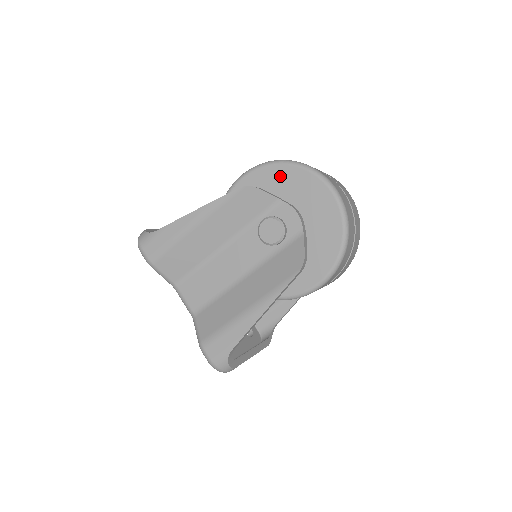
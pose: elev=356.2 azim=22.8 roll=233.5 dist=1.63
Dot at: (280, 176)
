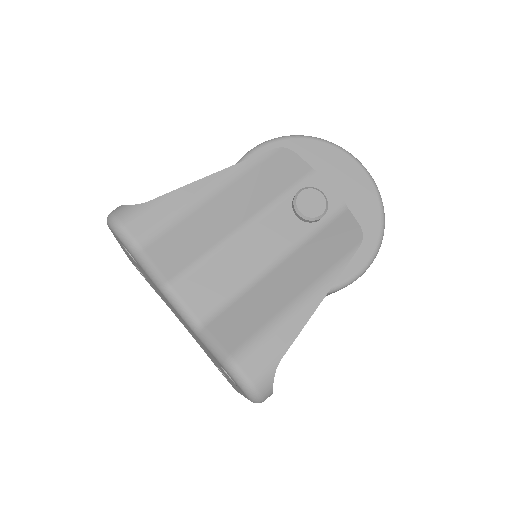
Dot at: (303, 150)
